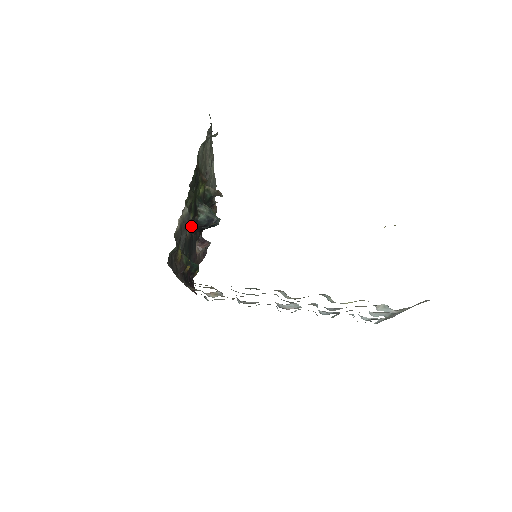
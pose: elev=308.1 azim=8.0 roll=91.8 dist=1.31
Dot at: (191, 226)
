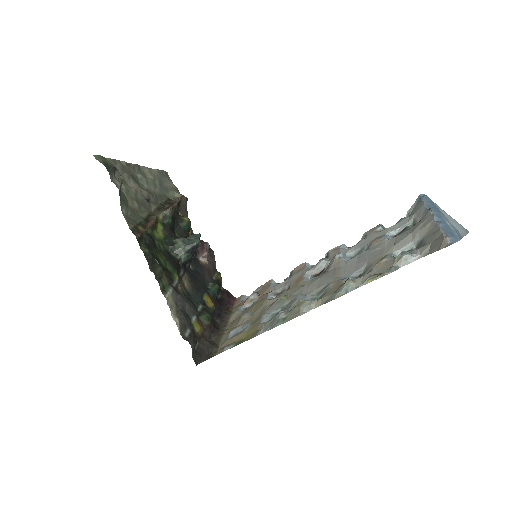
Dot at: (183, 275)
